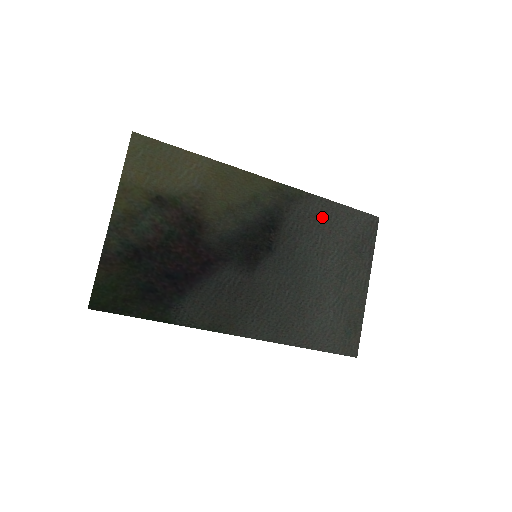
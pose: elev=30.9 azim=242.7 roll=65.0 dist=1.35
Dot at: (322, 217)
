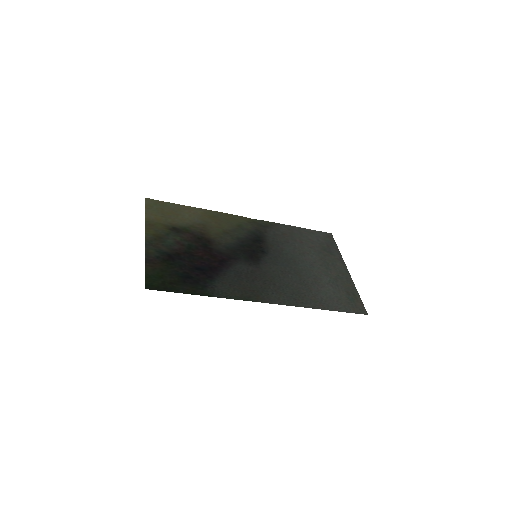
Dot at: (291, 234)
